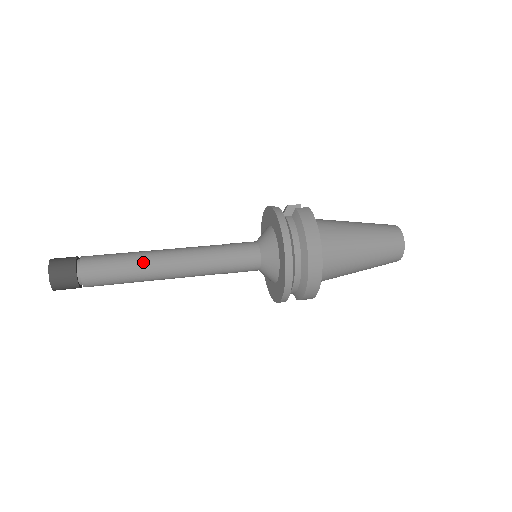
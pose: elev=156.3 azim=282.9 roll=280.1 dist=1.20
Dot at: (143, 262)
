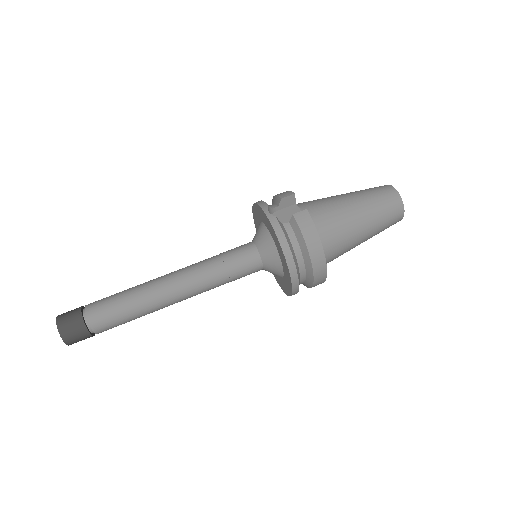
Dot at: (149, 302)
